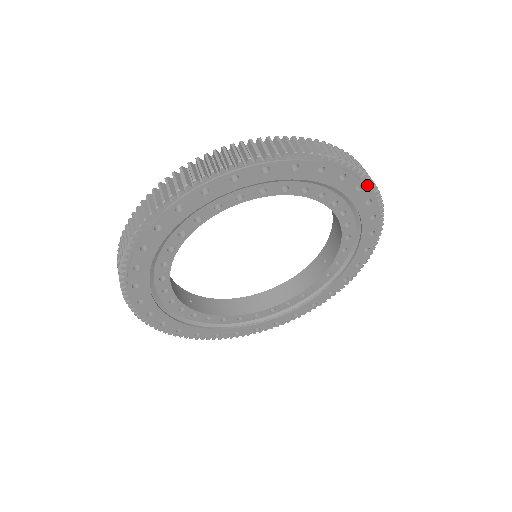
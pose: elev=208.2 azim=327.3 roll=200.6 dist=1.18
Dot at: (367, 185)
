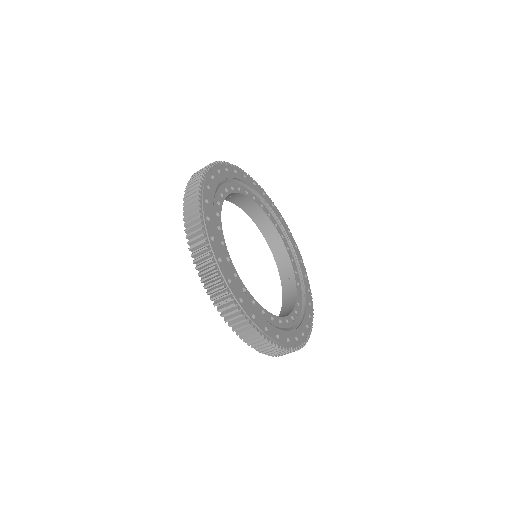
Dot at: (274, 206)
